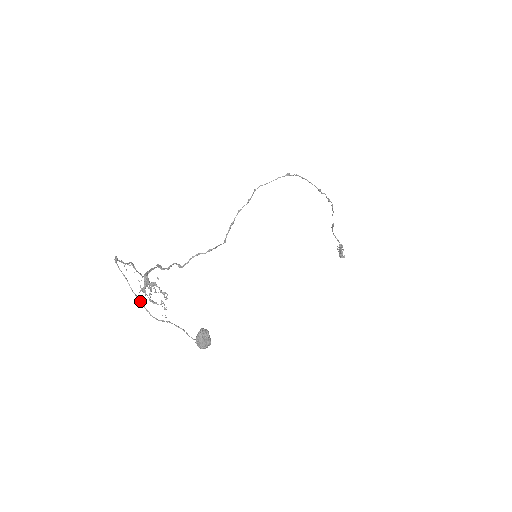
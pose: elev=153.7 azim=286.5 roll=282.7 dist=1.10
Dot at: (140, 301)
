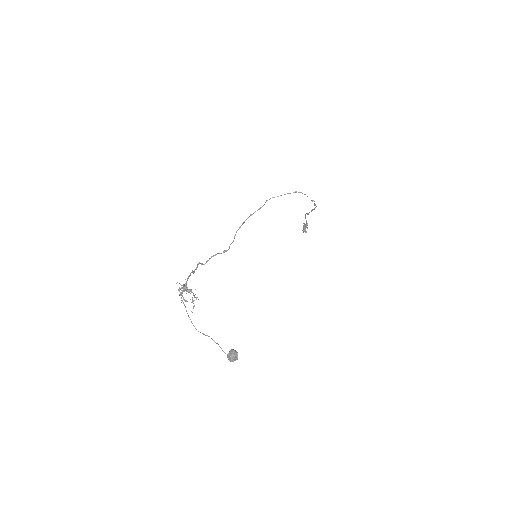
Dot at: occluded
